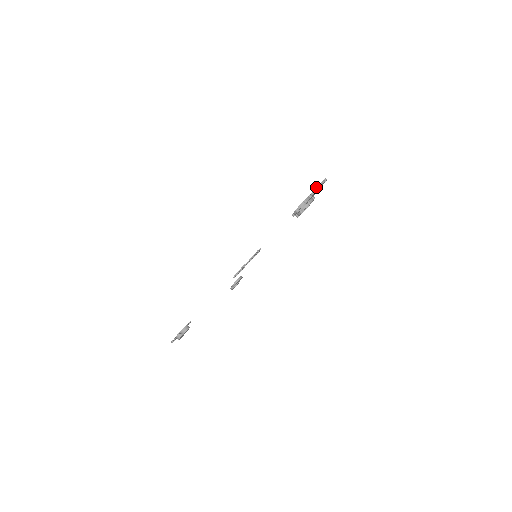
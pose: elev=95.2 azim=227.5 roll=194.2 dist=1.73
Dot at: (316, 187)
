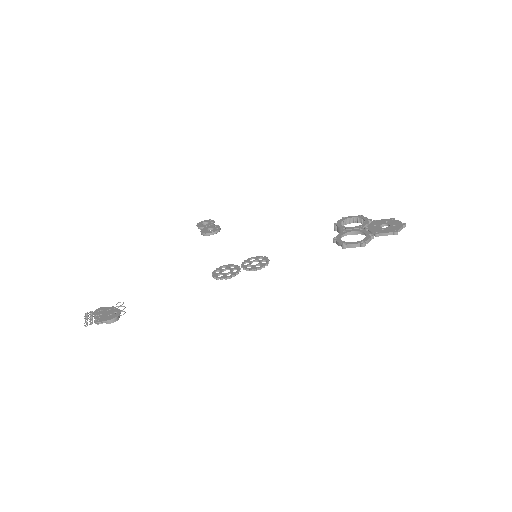
Dot at: (388, 232)
